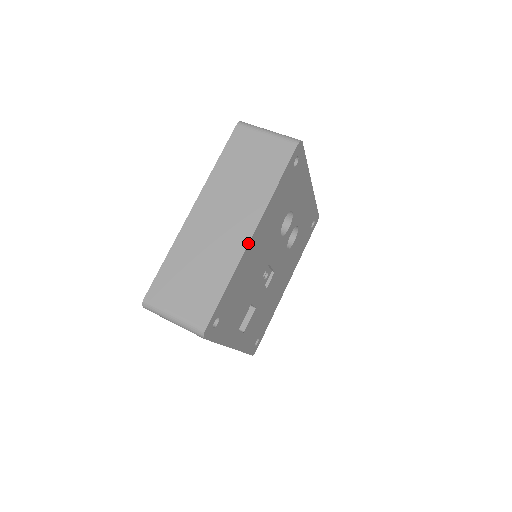
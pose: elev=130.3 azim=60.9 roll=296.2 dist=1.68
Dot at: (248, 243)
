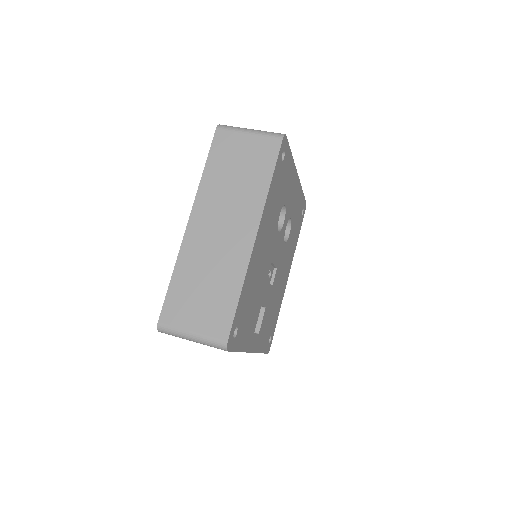
Dot at: (253, 247)
